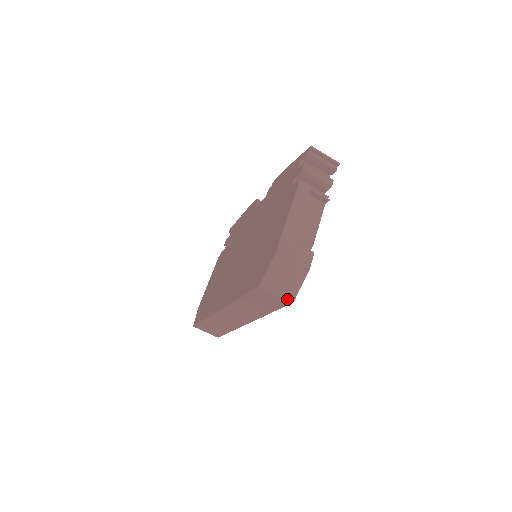
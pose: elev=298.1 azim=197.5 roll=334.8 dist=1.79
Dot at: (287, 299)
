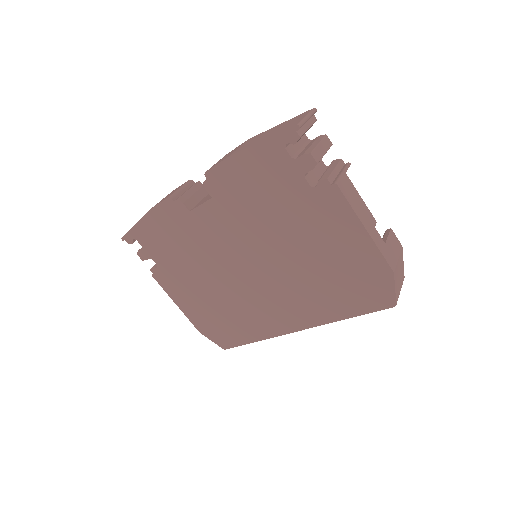
Dot at: (402, 284)
